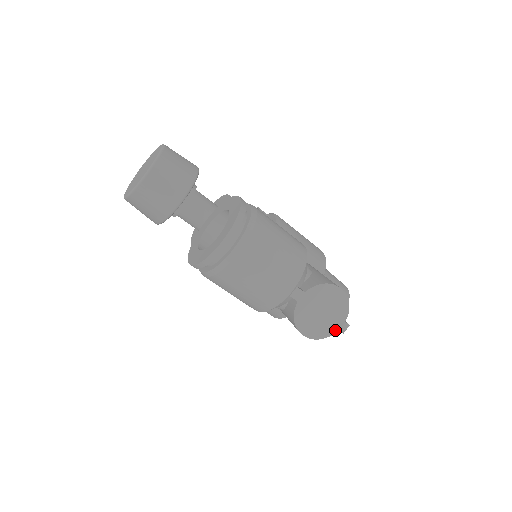
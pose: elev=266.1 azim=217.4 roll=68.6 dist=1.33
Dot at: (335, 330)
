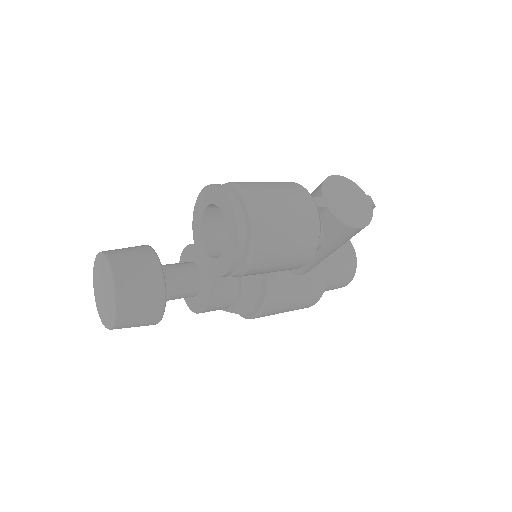
Dot at: (369, 207)
